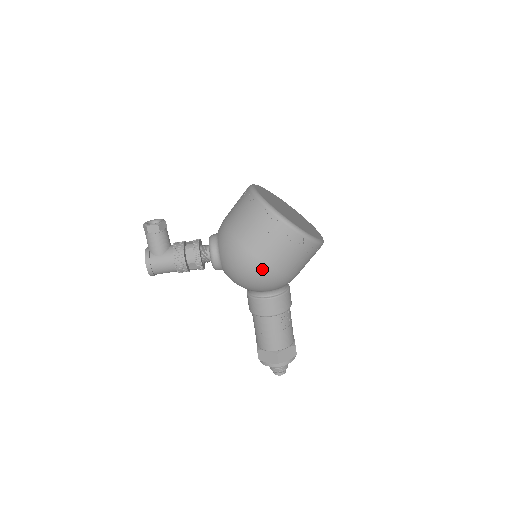
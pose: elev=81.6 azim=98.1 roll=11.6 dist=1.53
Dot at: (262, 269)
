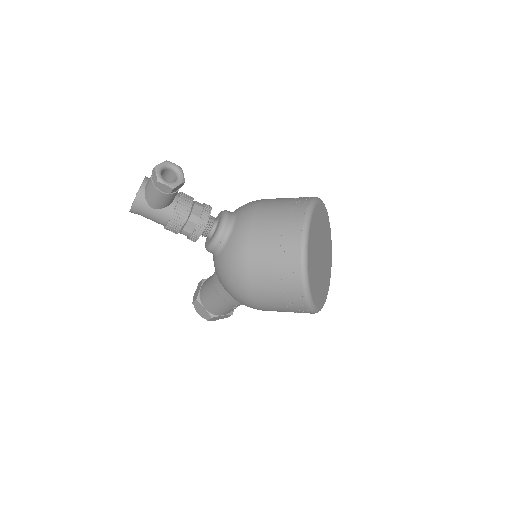
Dot at: (251, 305)
